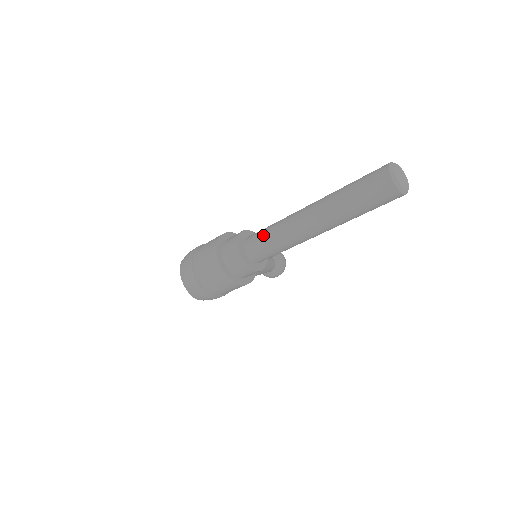
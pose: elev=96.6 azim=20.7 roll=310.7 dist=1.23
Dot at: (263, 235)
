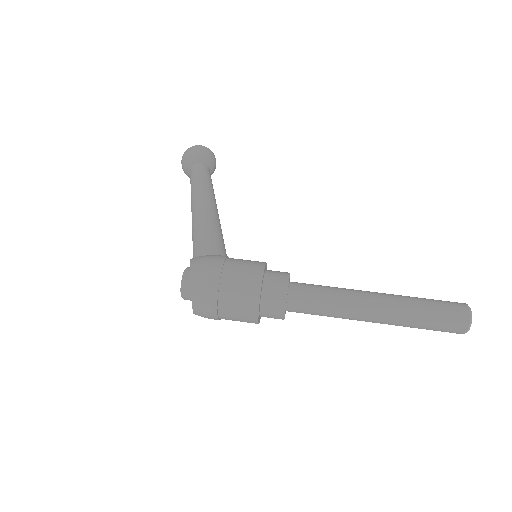
Dot at: (317, 306)
